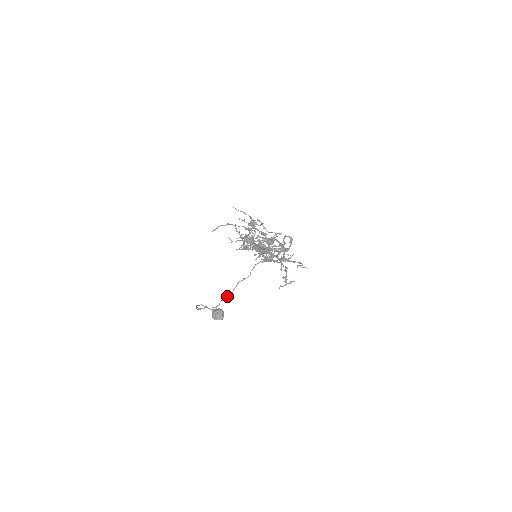
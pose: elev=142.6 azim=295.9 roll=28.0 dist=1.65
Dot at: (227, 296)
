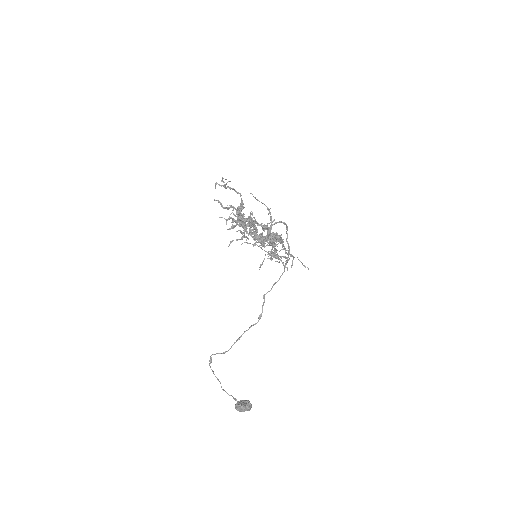
Dot at: (238, 338)
